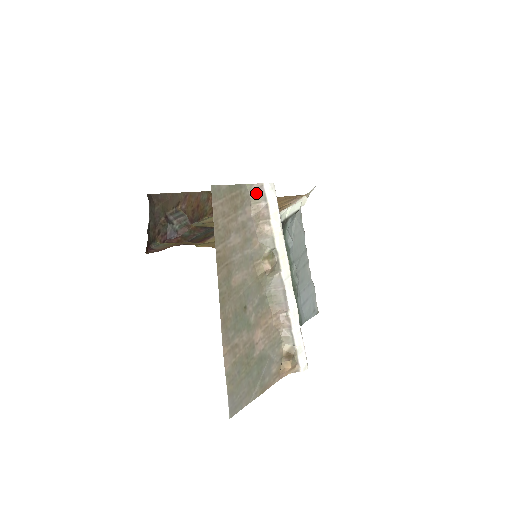
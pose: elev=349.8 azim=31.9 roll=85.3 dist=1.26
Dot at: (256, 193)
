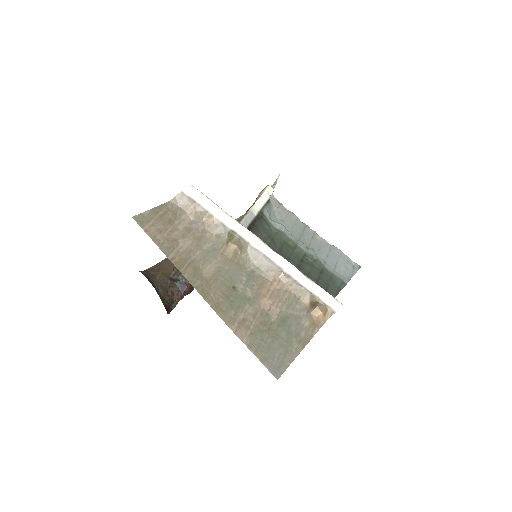
Dot at: (183, 202)
